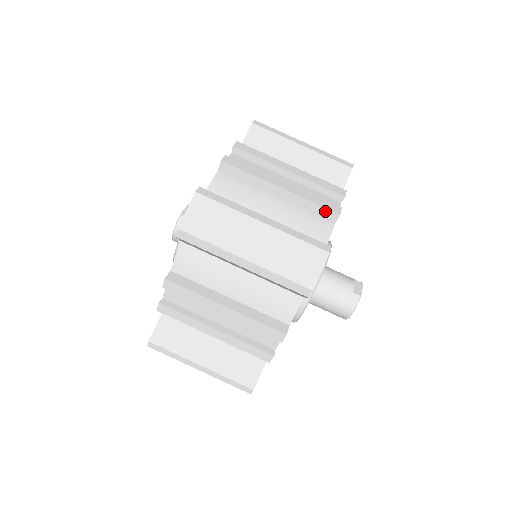
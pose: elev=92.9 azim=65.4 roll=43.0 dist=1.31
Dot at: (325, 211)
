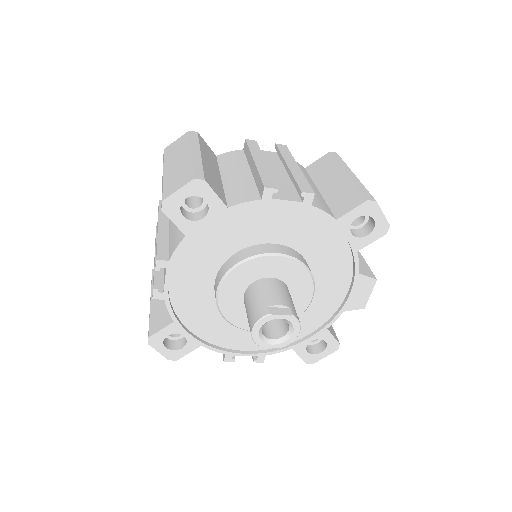
Dot at: (261, 184)
